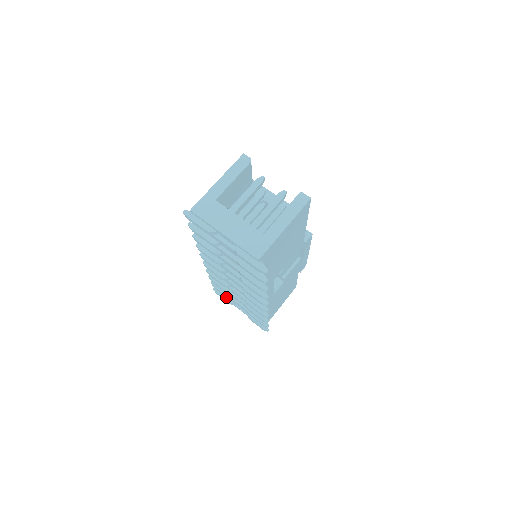
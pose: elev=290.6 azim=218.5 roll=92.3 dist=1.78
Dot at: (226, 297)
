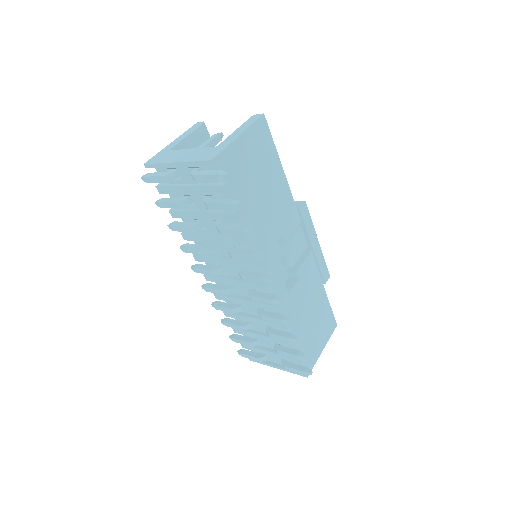
Dot at: occluded
